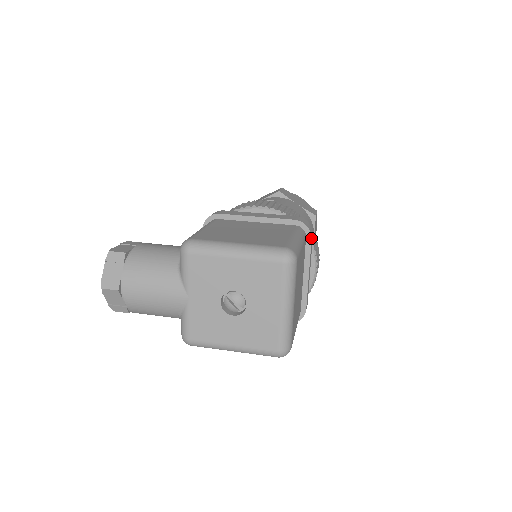
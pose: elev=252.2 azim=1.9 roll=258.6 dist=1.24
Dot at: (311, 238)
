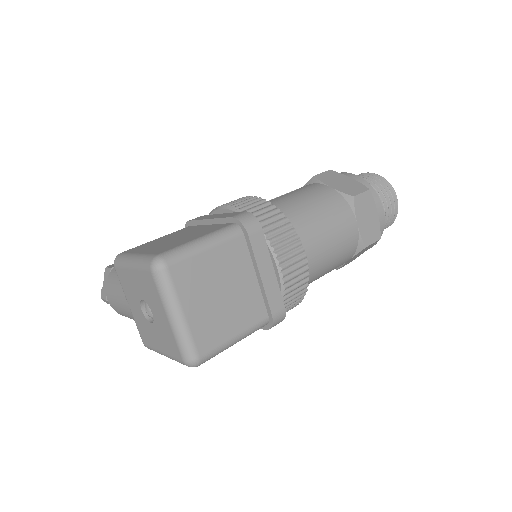
Dot at: (248, 235)
